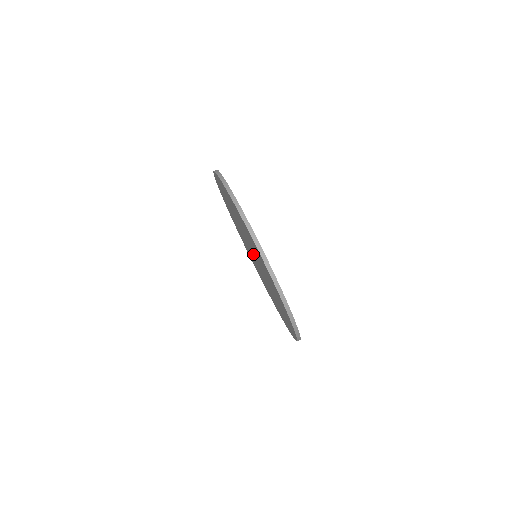
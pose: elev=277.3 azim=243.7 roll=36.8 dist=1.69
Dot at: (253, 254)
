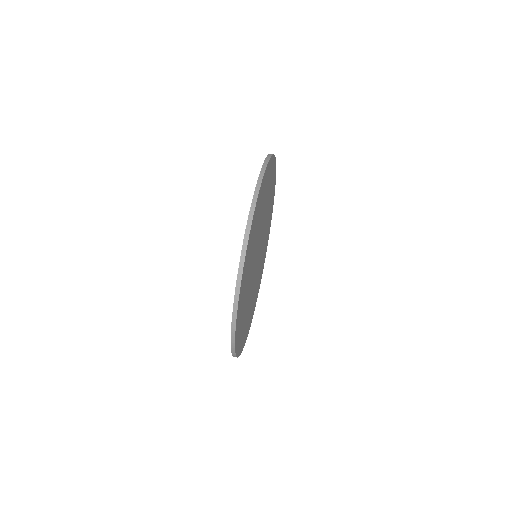
Dot at: occluded
